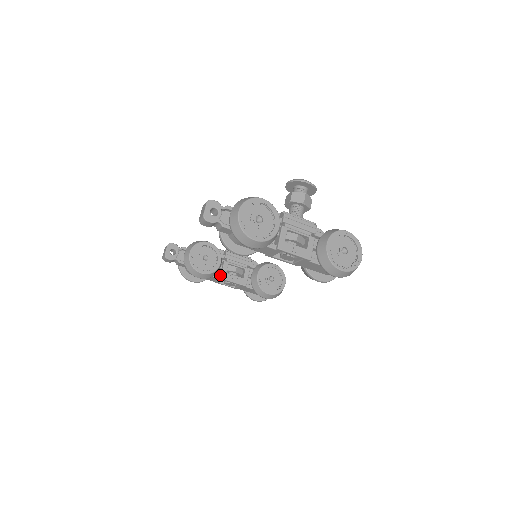
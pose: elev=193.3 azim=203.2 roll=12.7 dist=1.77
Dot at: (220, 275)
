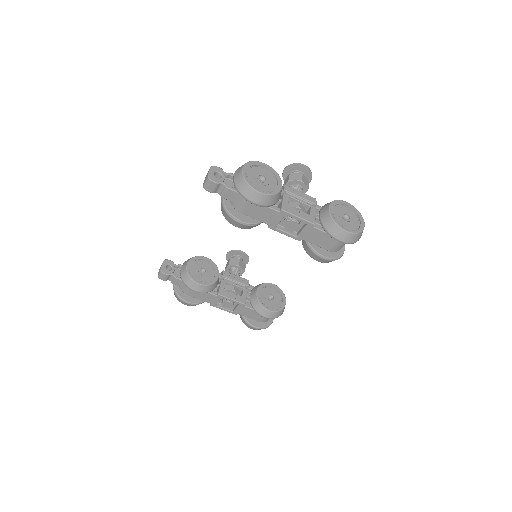
Dot at: (218, 292)
